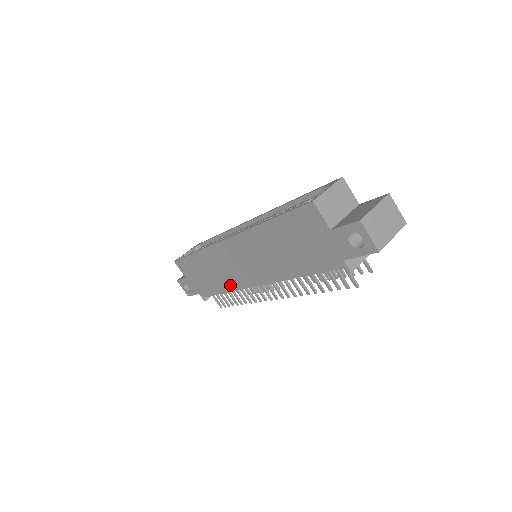
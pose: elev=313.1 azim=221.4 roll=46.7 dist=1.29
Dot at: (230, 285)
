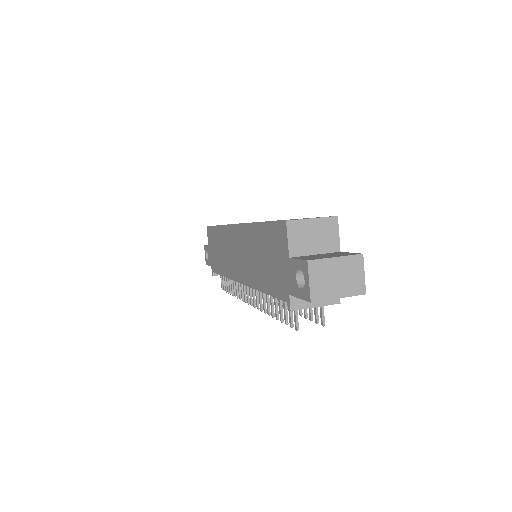
Dot at: (227, 271)
